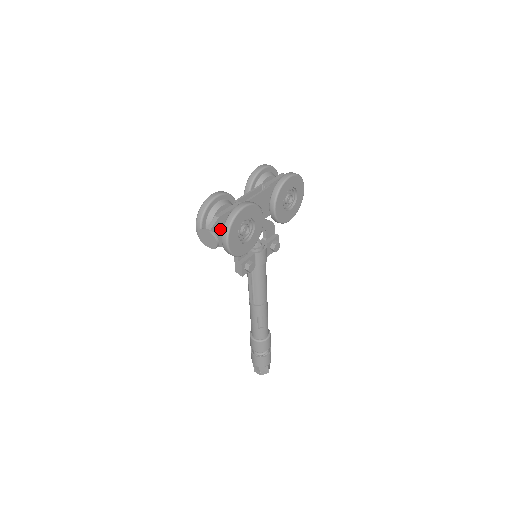
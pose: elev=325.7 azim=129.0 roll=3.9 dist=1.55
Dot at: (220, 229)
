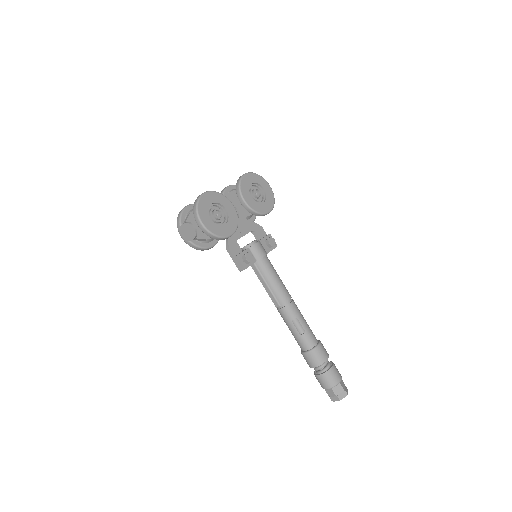
Dot at: occluded
